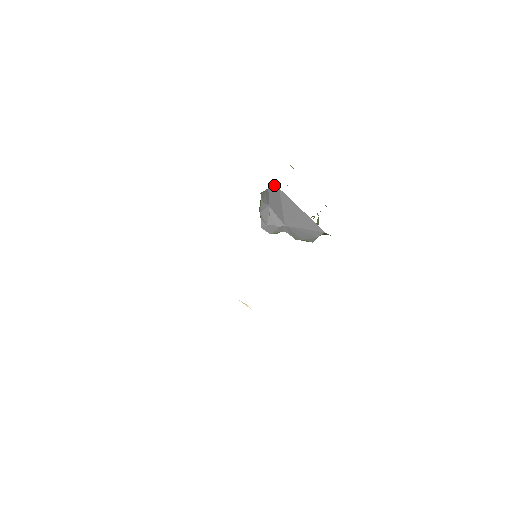
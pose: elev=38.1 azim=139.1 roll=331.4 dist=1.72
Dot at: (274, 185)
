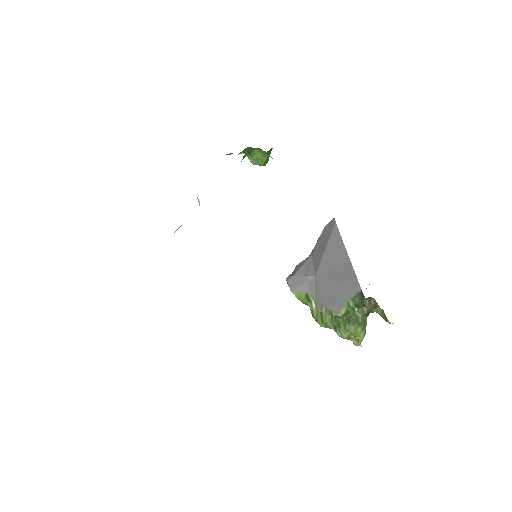
Dot at: (332, 220)
